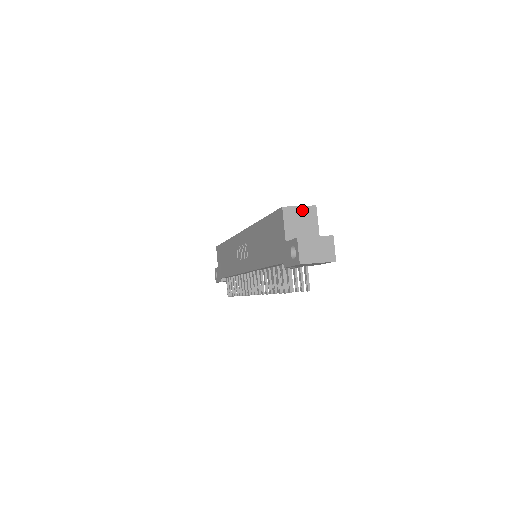
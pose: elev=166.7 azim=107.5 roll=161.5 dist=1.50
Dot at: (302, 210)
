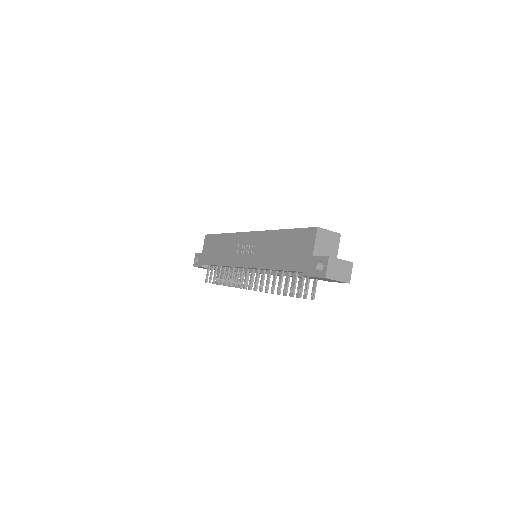
Dot at: (330, 234)
